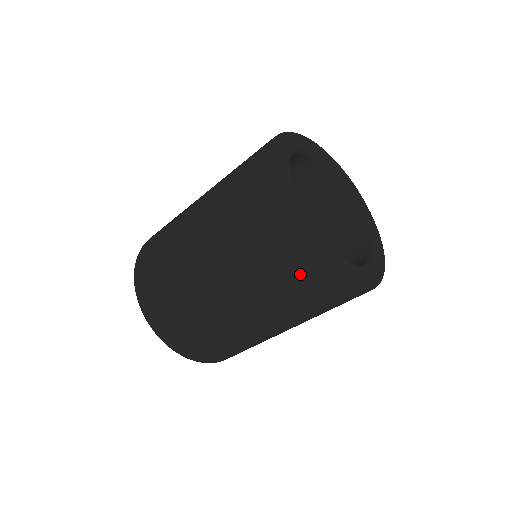
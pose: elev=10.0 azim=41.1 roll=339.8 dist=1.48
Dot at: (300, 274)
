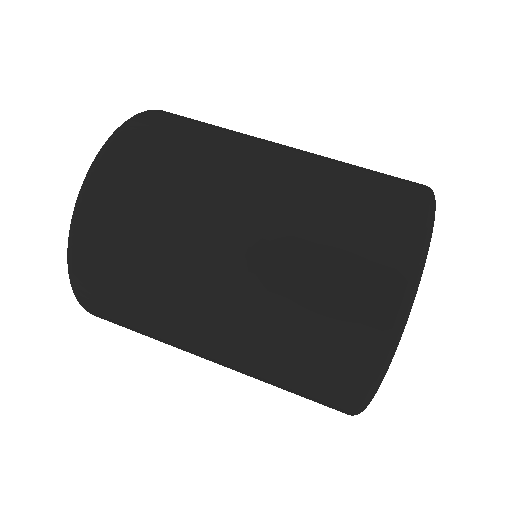
Dot at: (324, 396)
